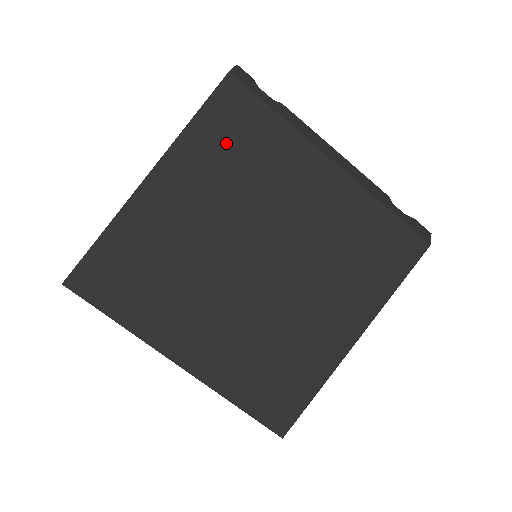
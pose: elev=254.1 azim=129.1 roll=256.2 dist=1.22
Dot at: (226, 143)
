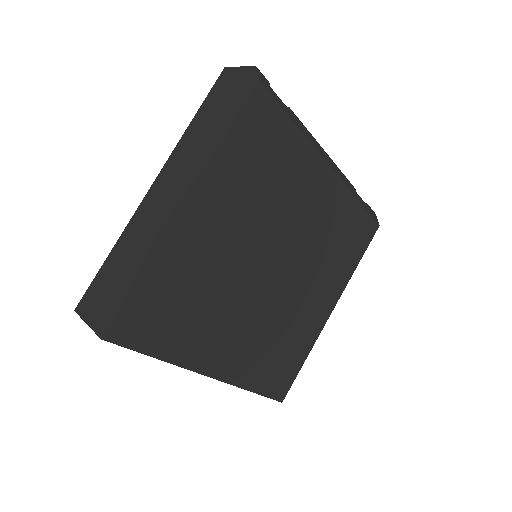
Dot at: (253, 158)
